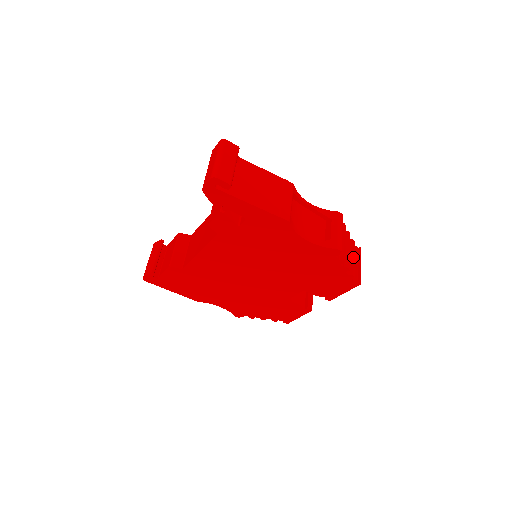
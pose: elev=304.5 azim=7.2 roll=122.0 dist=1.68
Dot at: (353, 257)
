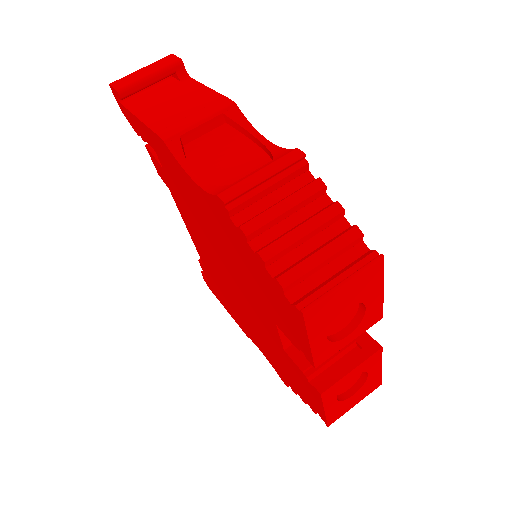
Dot at: (320, 254)
